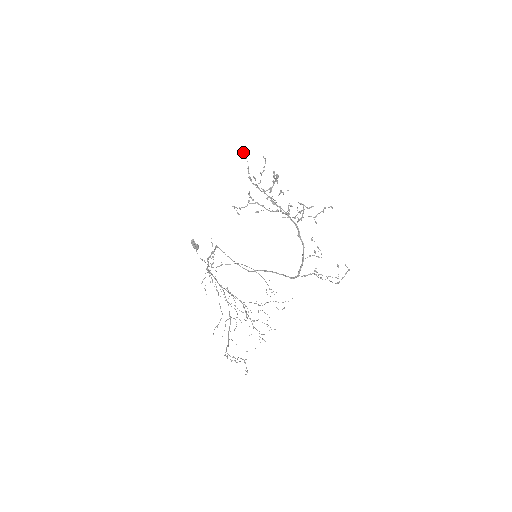
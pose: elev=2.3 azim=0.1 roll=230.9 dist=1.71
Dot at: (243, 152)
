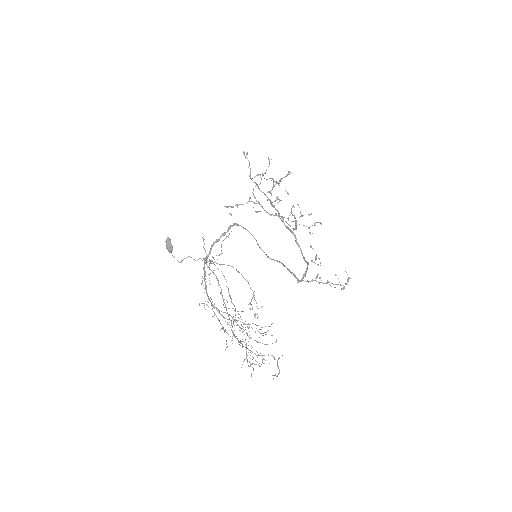
Dot at: (243, 153)
